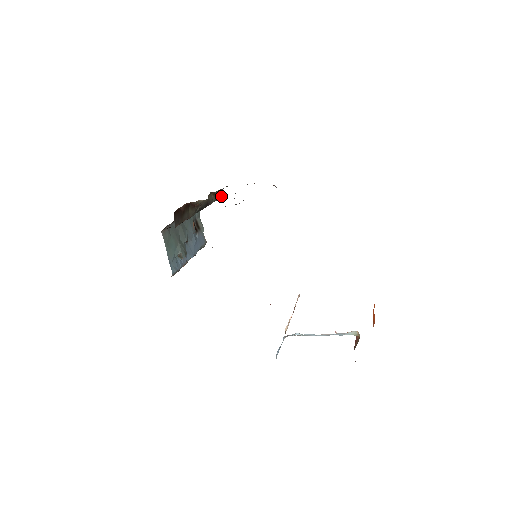
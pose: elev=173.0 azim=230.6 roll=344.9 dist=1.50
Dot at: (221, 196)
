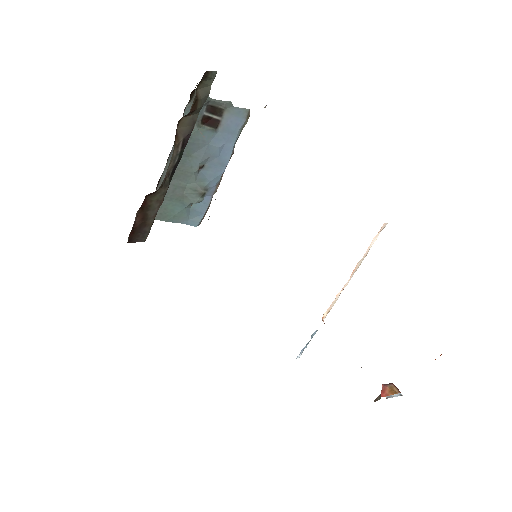
Dot at: (215, 72)
